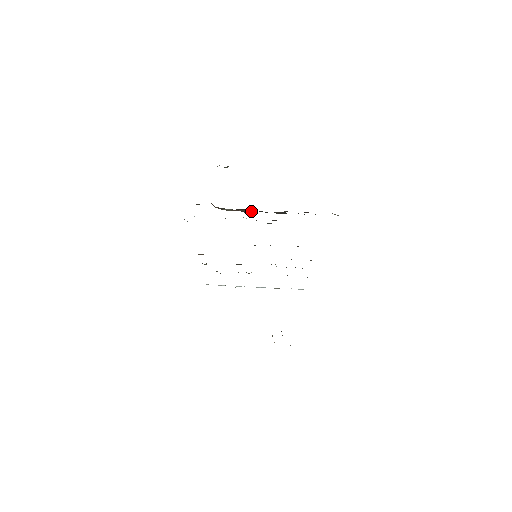
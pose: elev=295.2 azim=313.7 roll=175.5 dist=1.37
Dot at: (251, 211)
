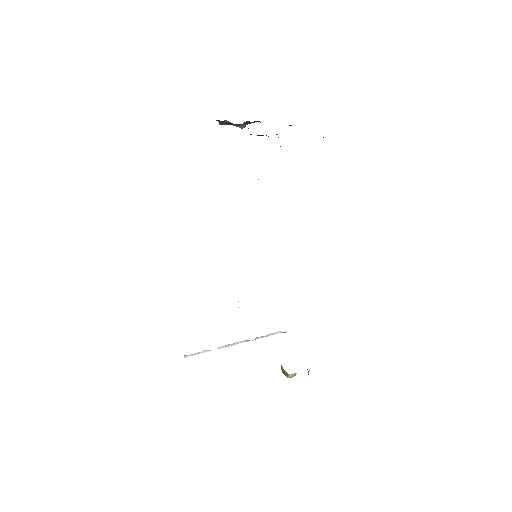
Dot at: occluded
